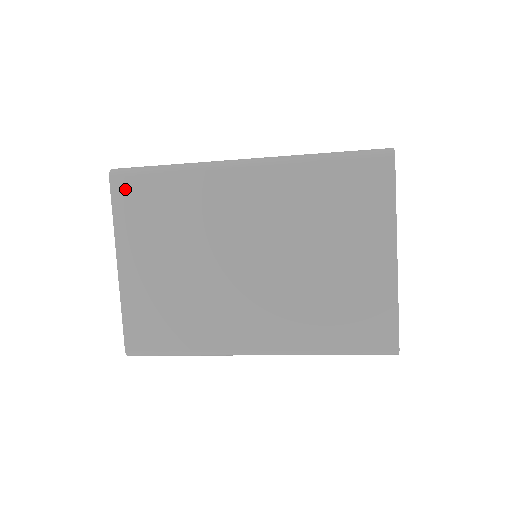
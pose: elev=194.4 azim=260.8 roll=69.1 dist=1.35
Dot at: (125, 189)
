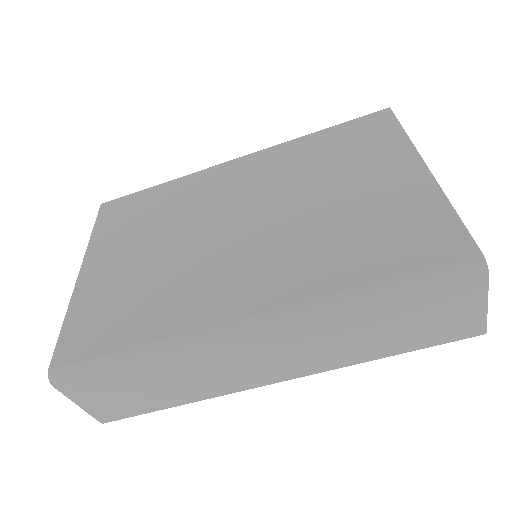
Dot at: (113, 208)
